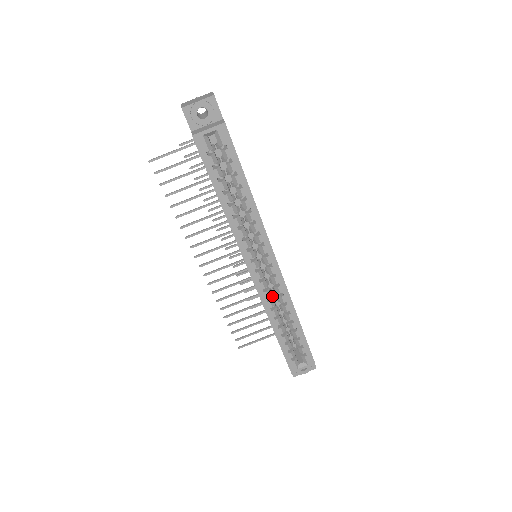
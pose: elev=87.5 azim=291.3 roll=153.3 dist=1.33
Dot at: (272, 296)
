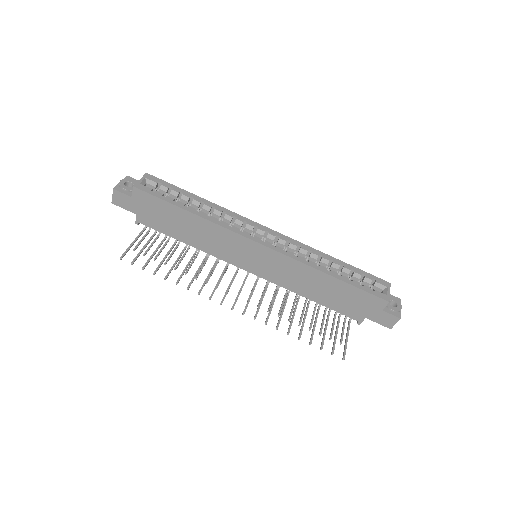
Dot at: occluded
